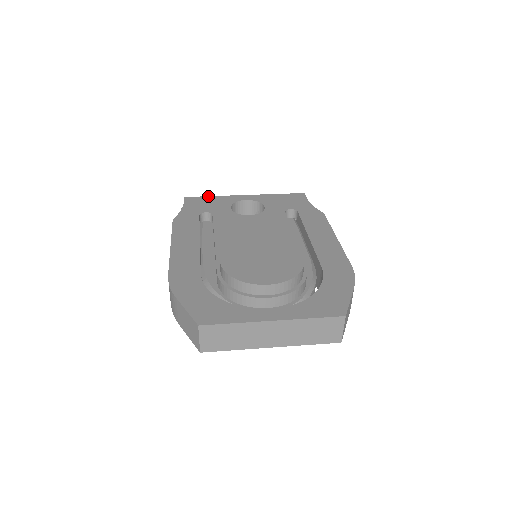
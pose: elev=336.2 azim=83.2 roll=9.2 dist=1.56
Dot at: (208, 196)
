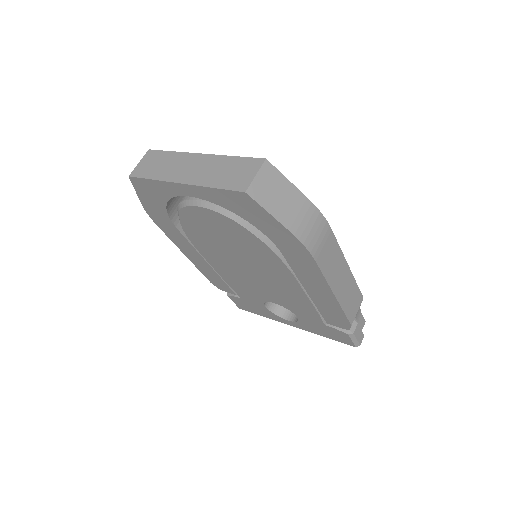
Dot at: occluded
